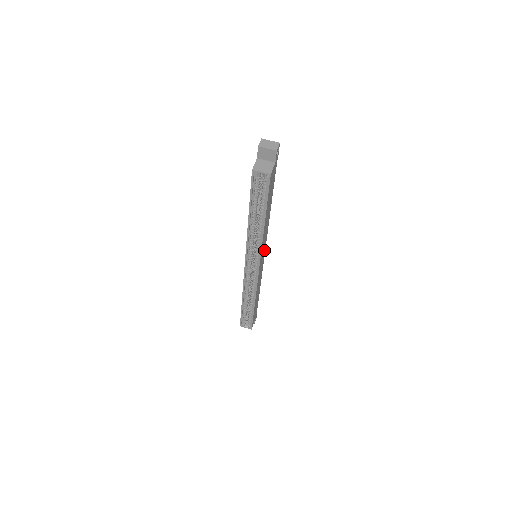
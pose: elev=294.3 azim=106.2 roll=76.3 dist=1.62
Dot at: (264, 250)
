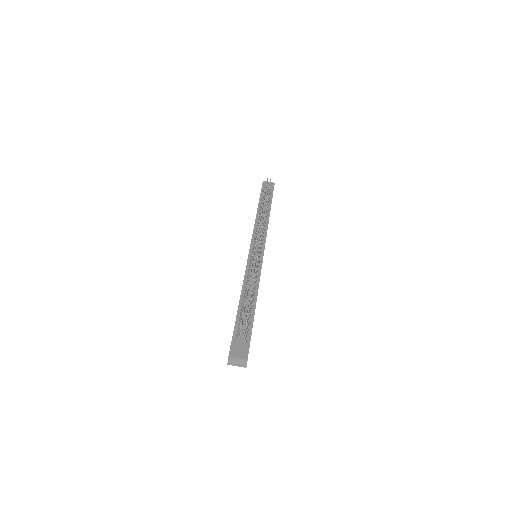
Dot at: occluded
